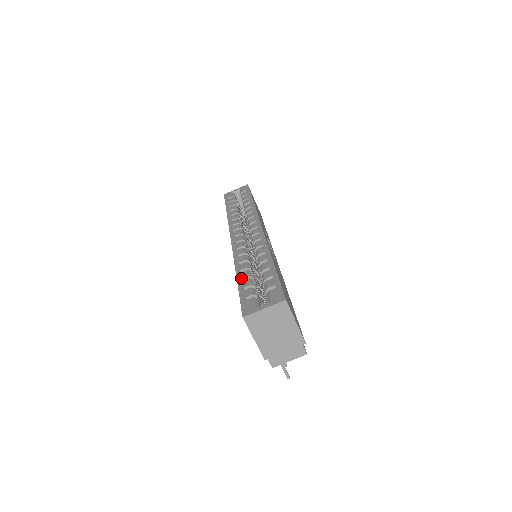
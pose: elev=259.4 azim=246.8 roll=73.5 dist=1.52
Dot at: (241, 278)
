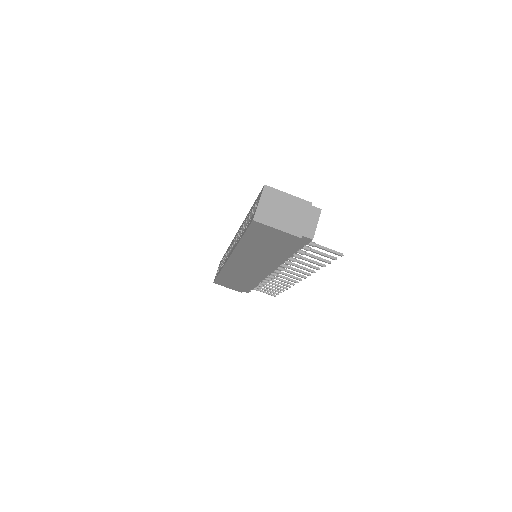
Dot at: (242, 235)
